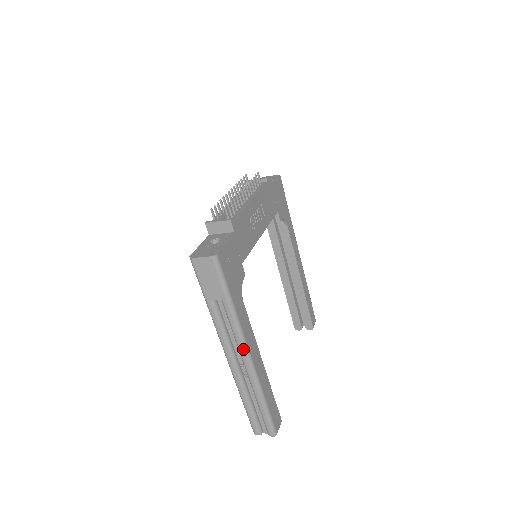
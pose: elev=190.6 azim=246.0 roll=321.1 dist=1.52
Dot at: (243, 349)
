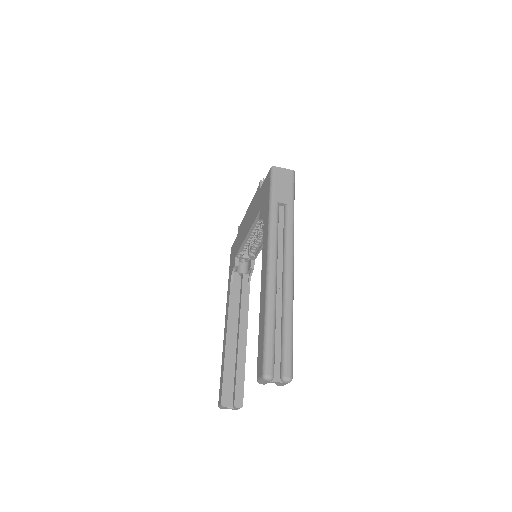
Dot at: (291, 254)
